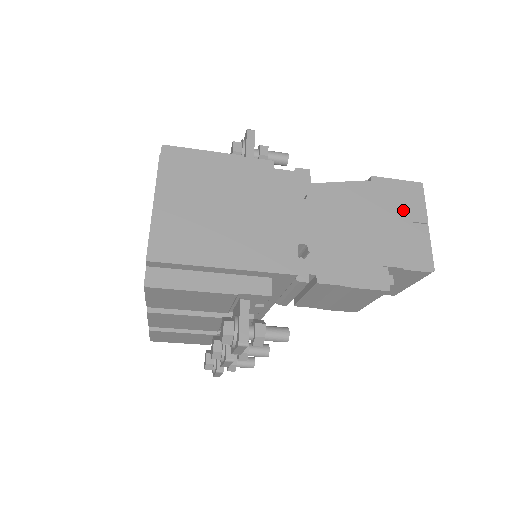
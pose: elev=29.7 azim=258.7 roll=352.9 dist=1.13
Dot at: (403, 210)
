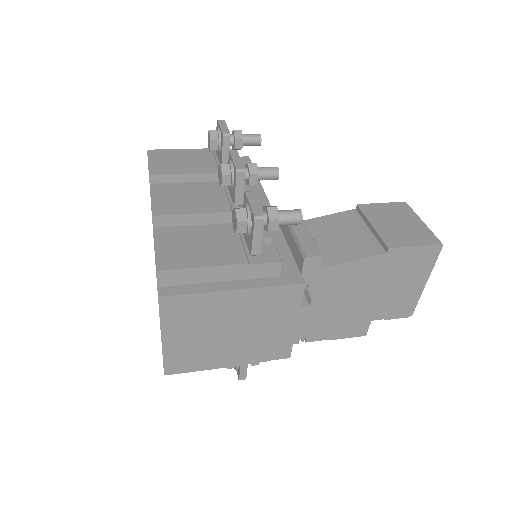
Dot at: (408, 275)
